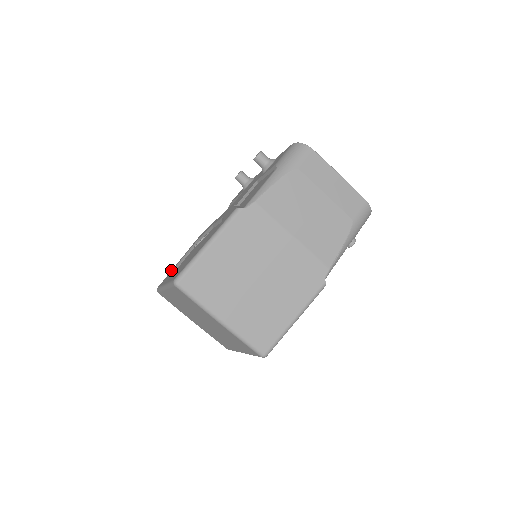
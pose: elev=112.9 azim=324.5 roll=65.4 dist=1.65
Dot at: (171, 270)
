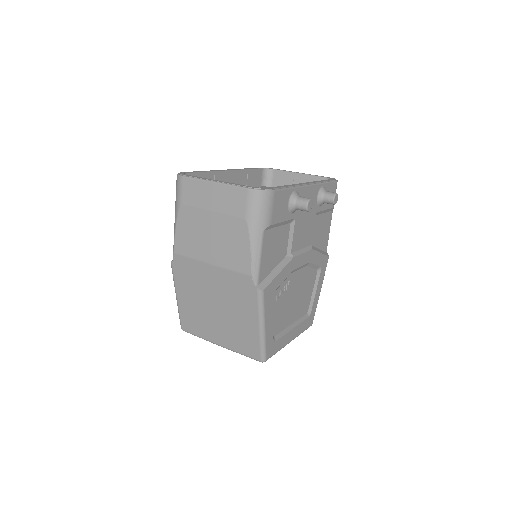
Dot at: occluded
